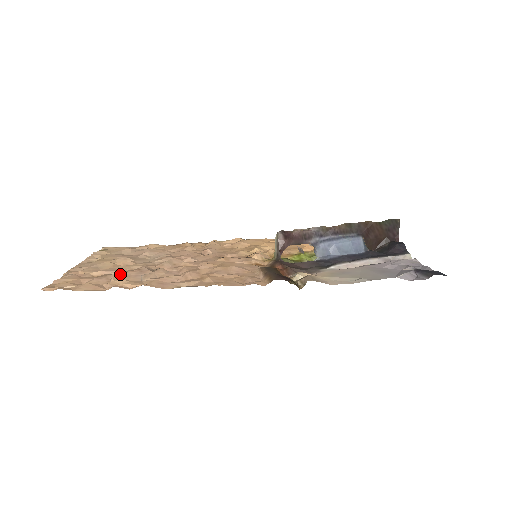
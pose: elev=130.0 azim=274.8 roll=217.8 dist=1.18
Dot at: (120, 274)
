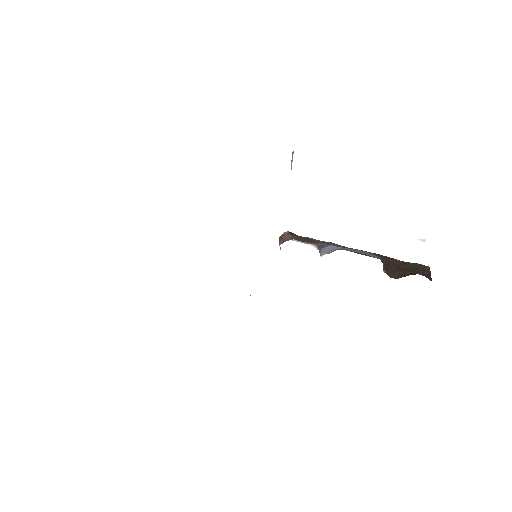
Dot at: occluded
